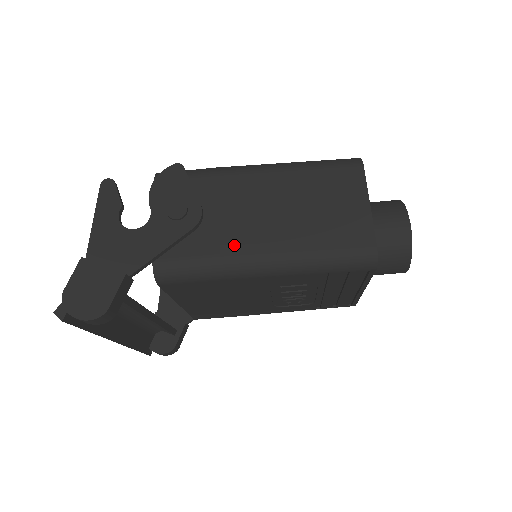
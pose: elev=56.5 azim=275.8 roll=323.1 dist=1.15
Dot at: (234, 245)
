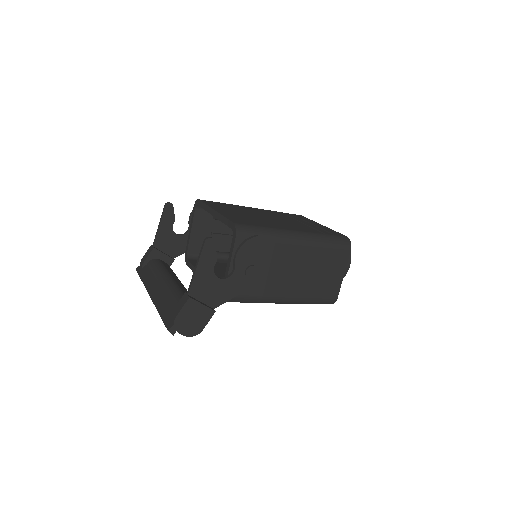
Dot at: (272, 291)
